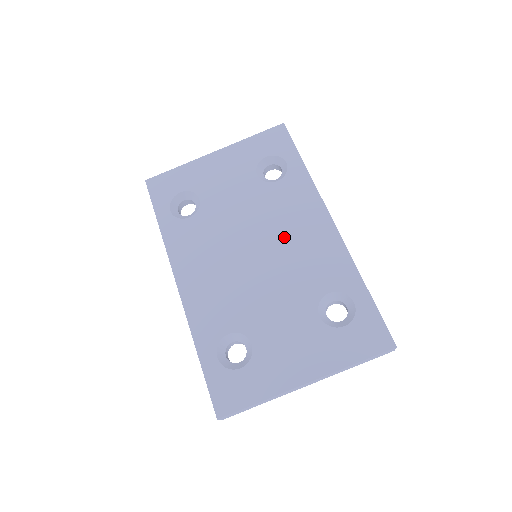
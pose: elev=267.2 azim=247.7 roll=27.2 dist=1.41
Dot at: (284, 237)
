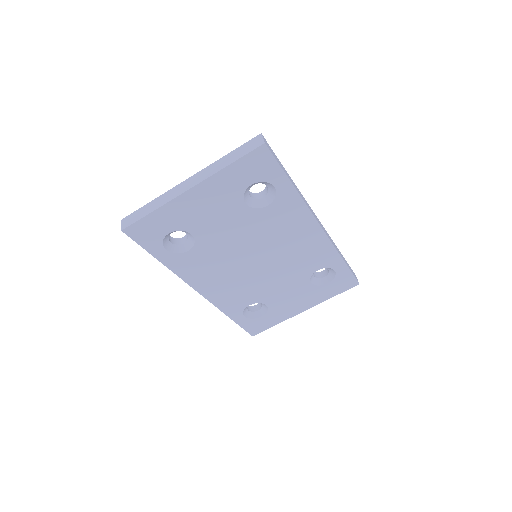
Dot at: (281, 247)
